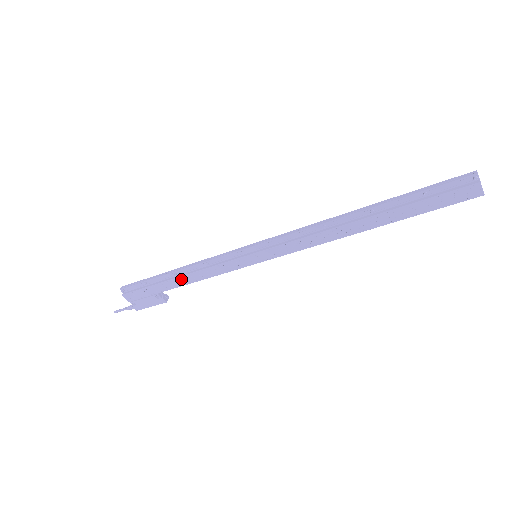
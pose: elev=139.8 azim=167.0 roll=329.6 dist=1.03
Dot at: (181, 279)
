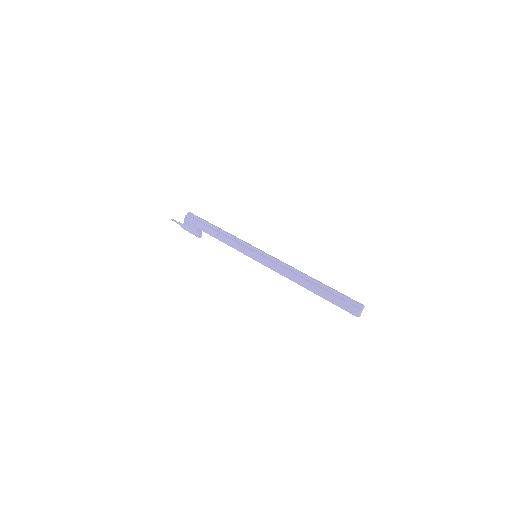
Dot at: (217, 234)
